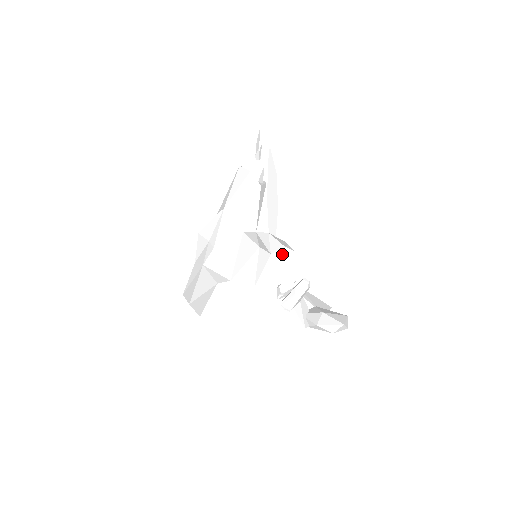
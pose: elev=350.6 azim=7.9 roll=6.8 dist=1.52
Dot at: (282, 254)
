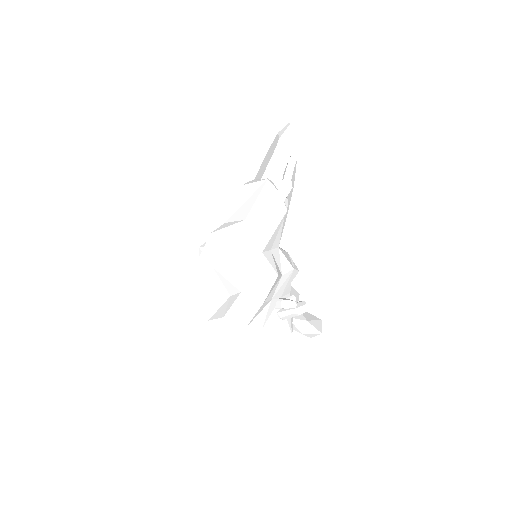
Dot at: (290, 275)
